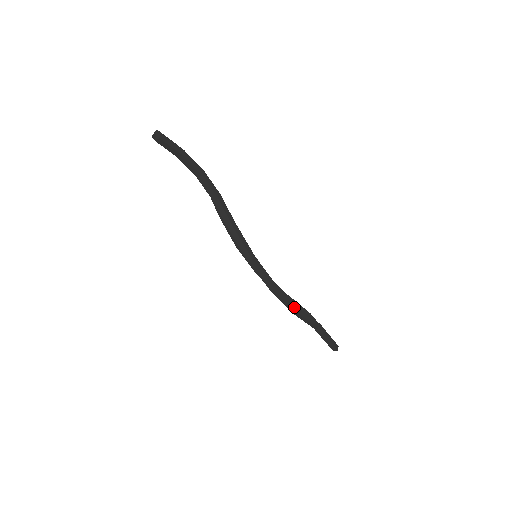
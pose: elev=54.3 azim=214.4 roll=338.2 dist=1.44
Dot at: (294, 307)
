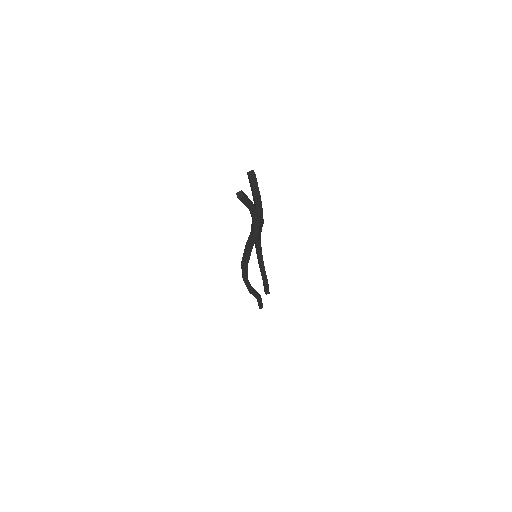
Dot at: (250, 289)
